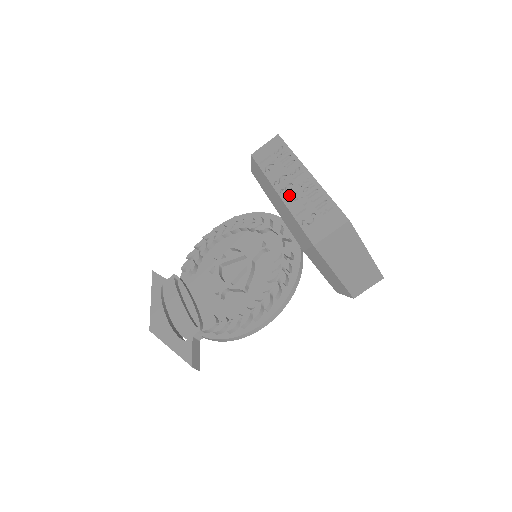
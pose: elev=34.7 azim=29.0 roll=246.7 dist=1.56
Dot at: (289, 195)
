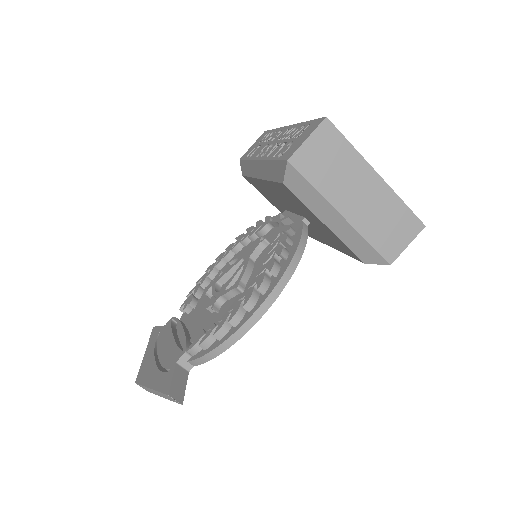
Dot at: (268, 152)
